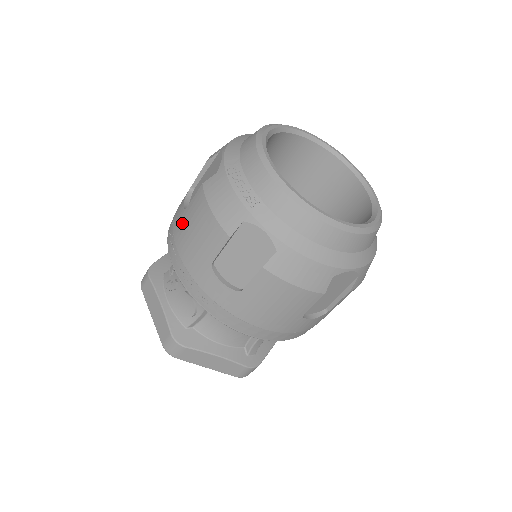
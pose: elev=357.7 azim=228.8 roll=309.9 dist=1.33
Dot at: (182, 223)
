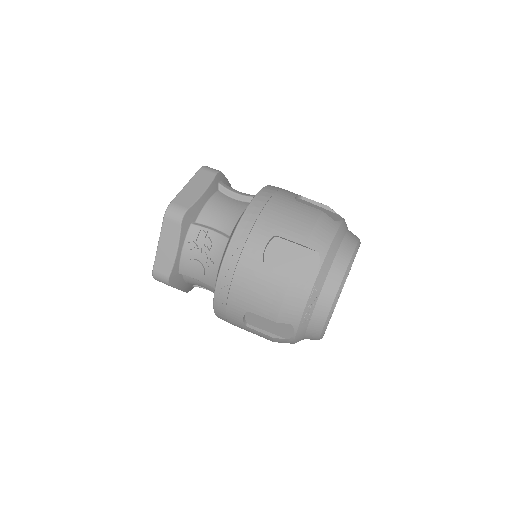
Dot at: (254, 268)
